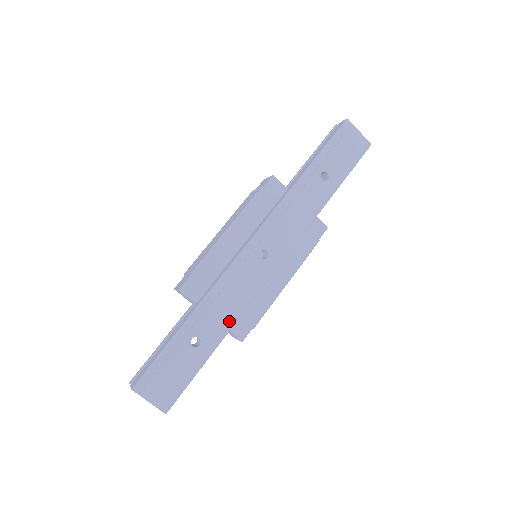
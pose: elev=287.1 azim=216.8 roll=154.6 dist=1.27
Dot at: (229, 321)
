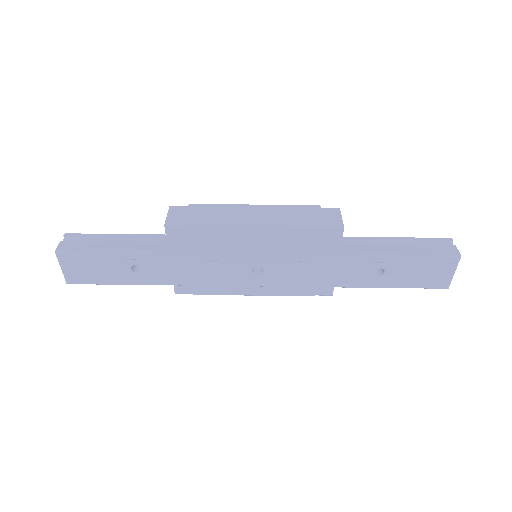
Dot at: (177, 281)
